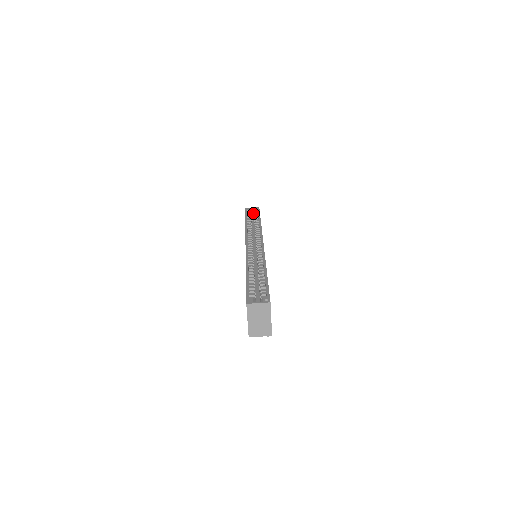
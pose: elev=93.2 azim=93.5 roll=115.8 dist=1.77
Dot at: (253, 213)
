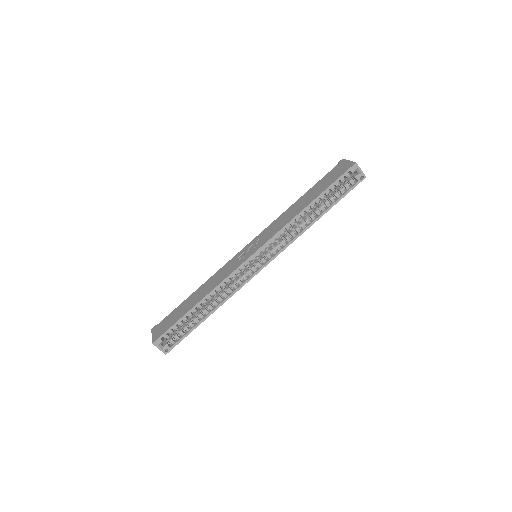
Dot at: (356, 172)
